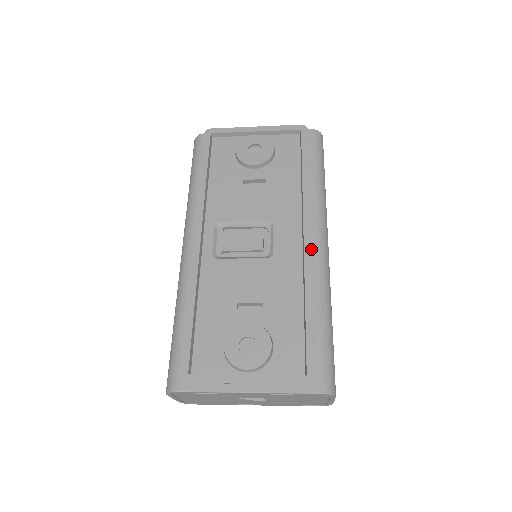
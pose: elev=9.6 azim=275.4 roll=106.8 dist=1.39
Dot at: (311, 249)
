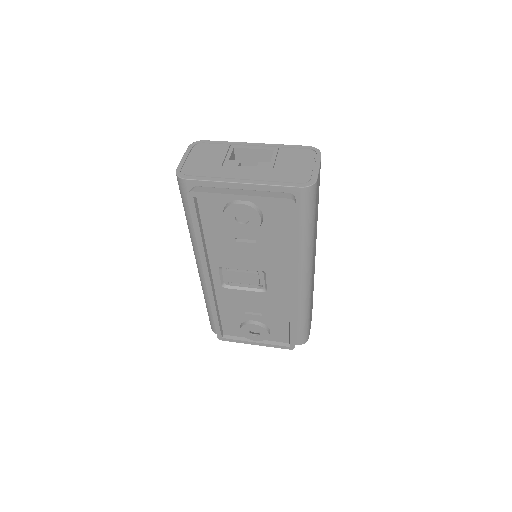
Dot at: (296, 286)
